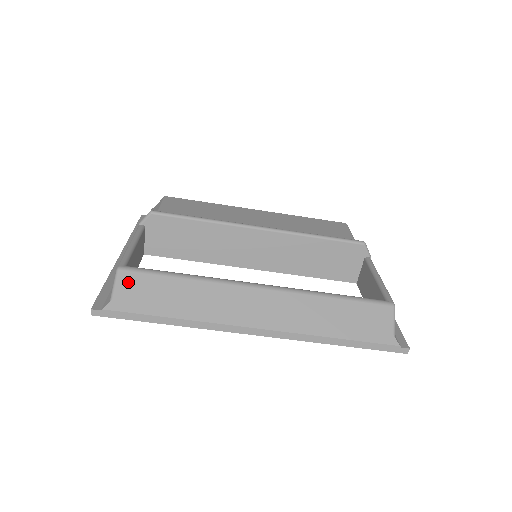
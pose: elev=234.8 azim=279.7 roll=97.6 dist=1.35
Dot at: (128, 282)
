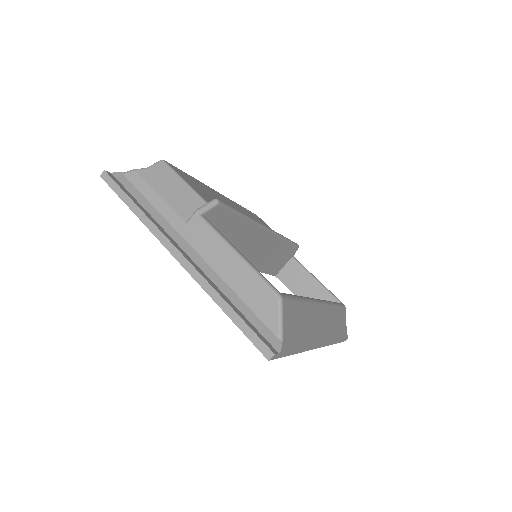
Dot at: (287, 313)
